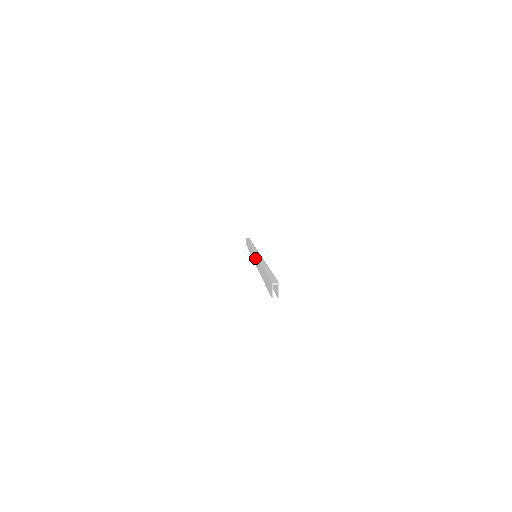
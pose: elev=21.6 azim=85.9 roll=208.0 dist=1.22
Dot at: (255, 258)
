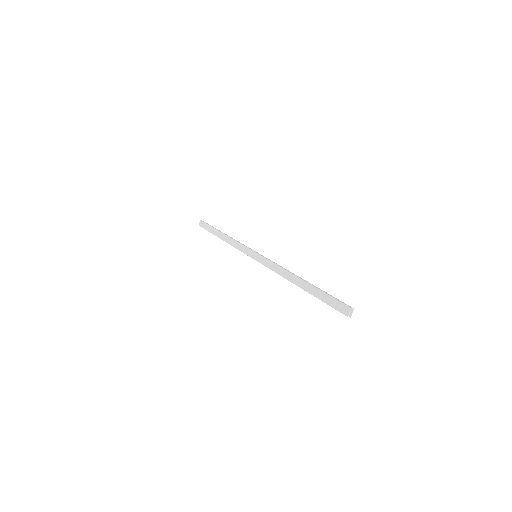
Dot at: (265, 261)
